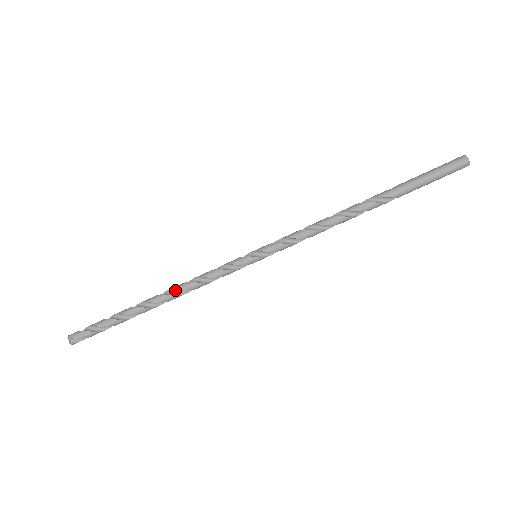
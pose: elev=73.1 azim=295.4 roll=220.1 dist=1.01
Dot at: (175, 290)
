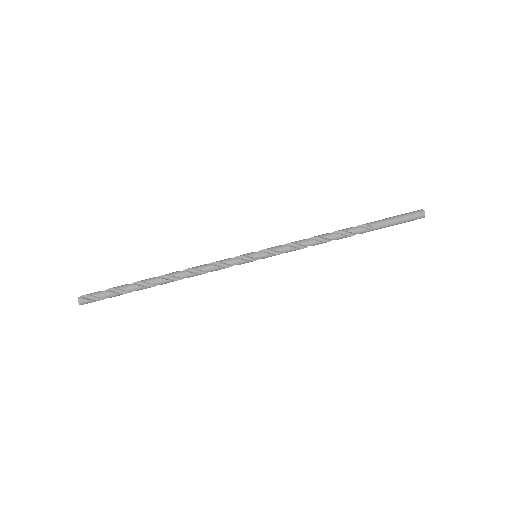
Dot at: (184, 271)
